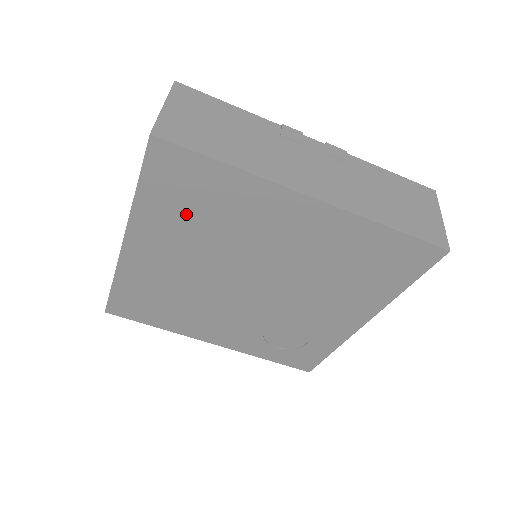
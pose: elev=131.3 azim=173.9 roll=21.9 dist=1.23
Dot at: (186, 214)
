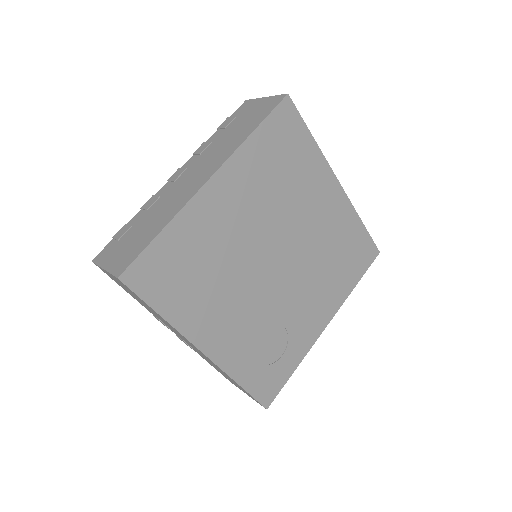
Dot at: (273, 167)
